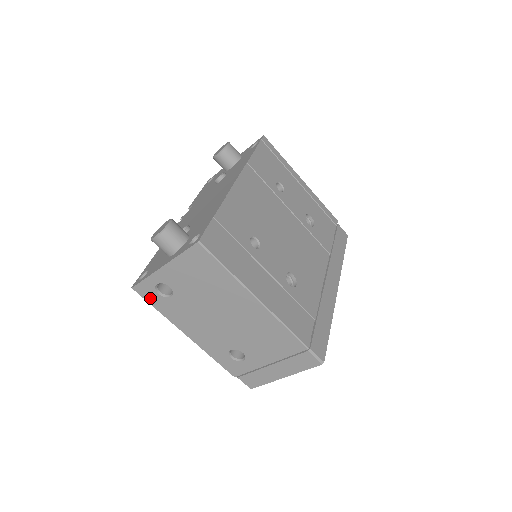
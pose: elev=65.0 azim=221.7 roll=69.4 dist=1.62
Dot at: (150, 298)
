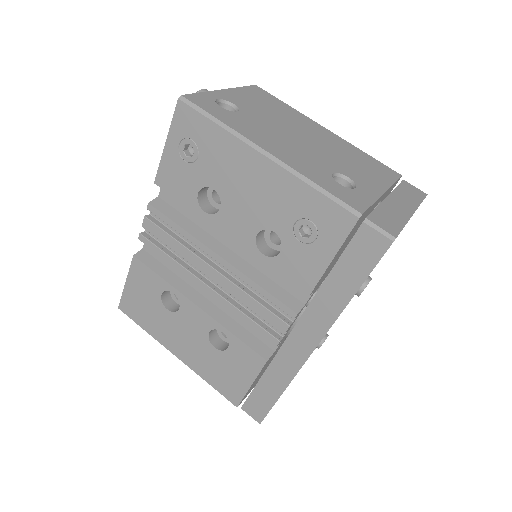
Dot at: (208, 108)
